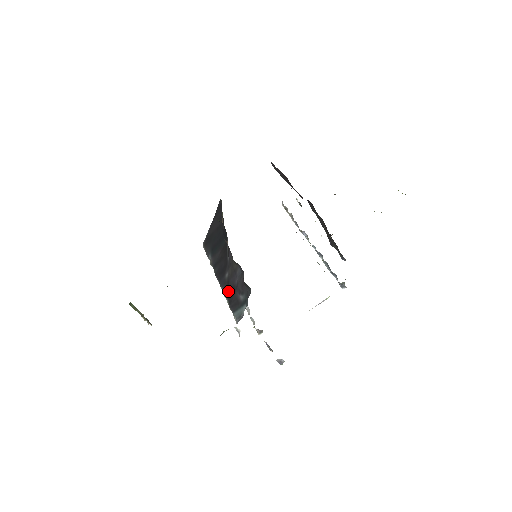
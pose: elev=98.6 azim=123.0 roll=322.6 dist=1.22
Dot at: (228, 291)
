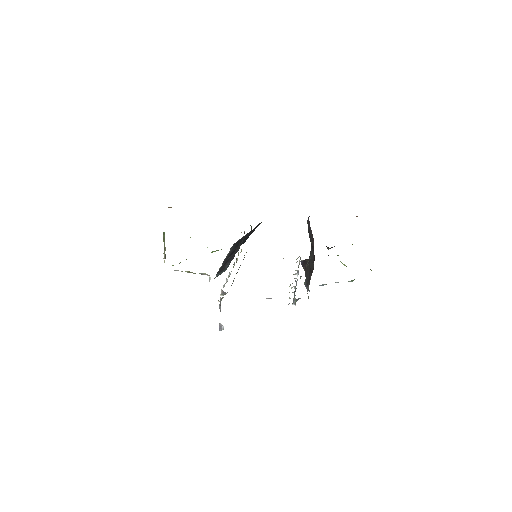
Dot at: (224, 264)
